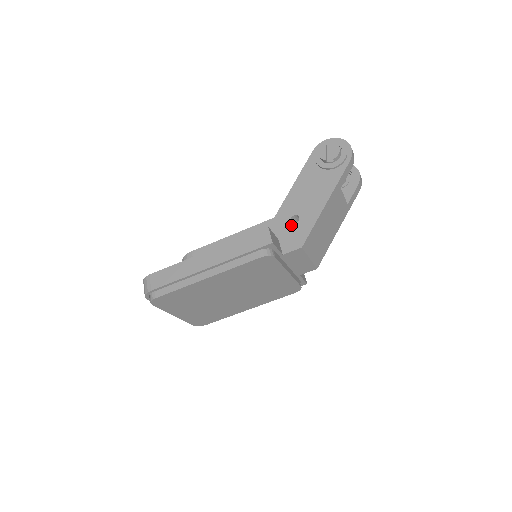
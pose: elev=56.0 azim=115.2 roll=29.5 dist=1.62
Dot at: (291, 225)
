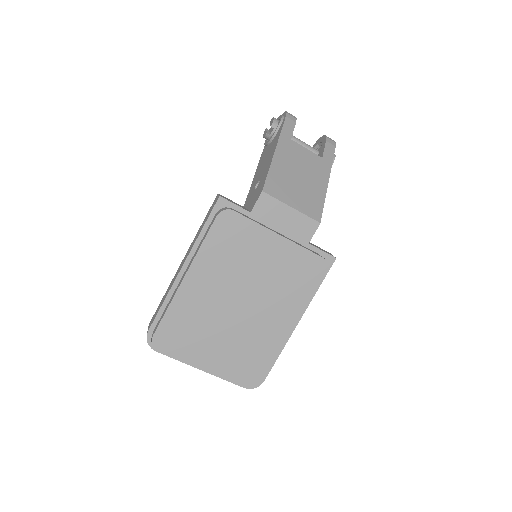
Dot at: (255, 191)
